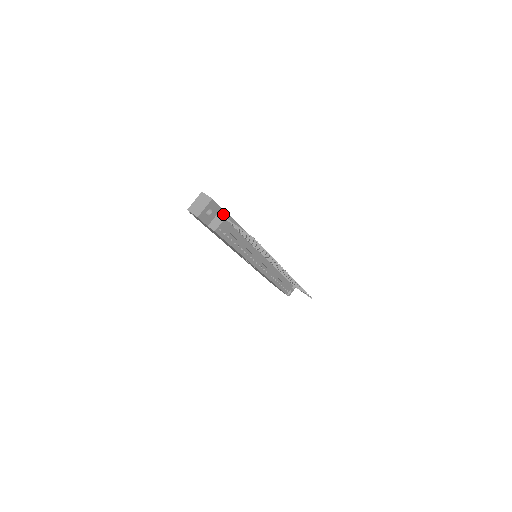
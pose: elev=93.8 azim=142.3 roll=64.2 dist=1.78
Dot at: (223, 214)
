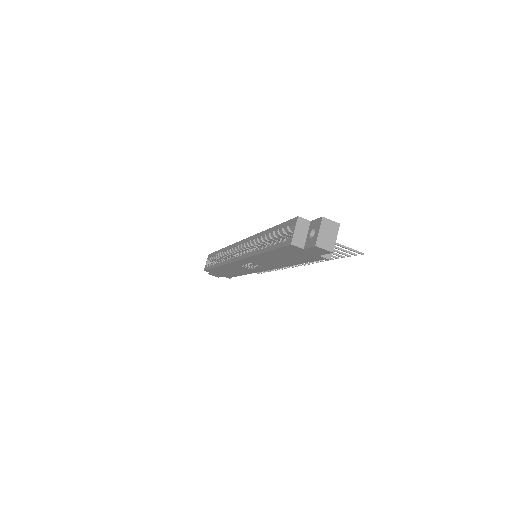
Dot at: occluded
